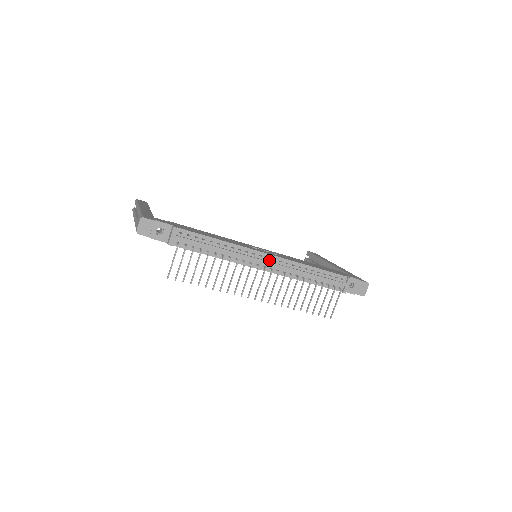
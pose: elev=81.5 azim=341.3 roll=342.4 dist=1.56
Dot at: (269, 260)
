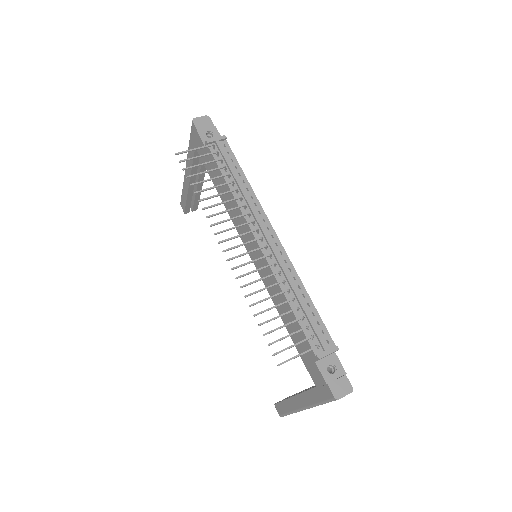
Dot at: (272, 240)
